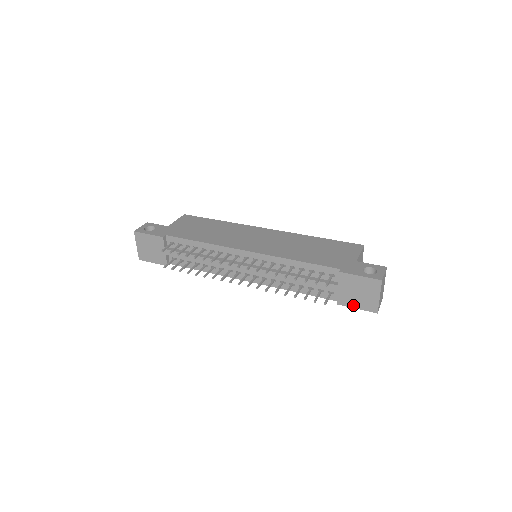
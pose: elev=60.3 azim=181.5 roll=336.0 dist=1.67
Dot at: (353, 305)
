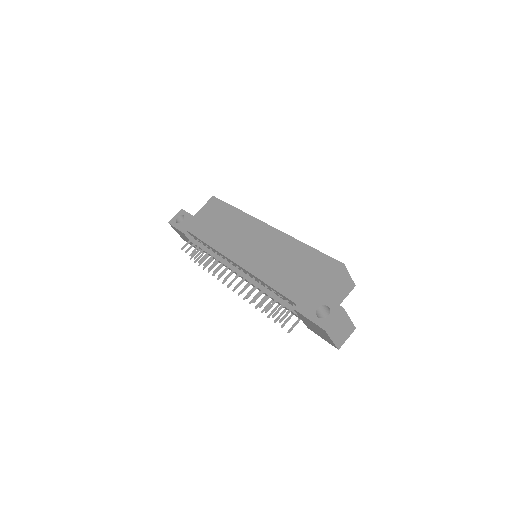
Dot at: (318, 335)
